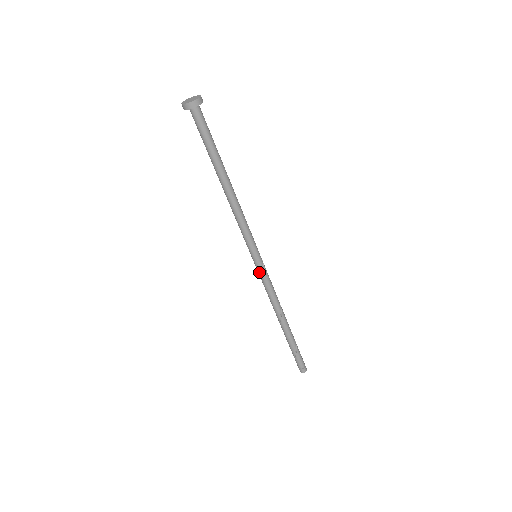
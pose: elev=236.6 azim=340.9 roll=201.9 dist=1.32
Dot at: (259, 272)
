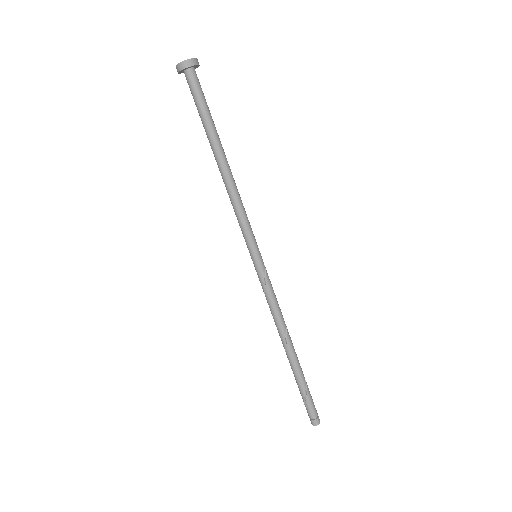
Dot at: (259, 277)
